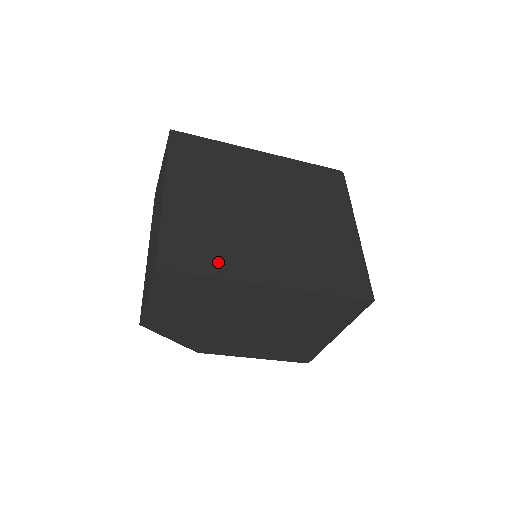
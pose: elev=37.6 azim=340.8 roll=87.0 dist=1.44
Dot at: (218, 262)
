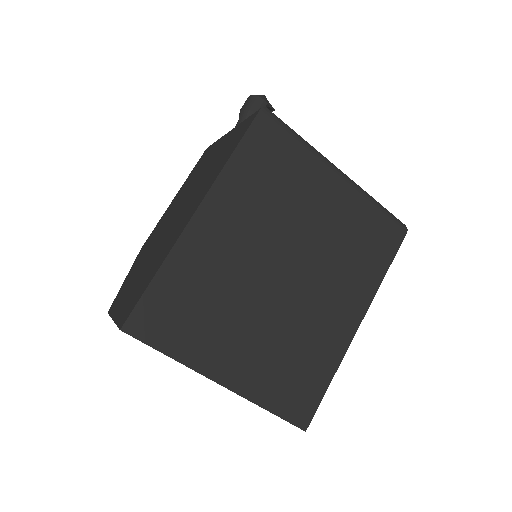
Dot at: (320, 367)
